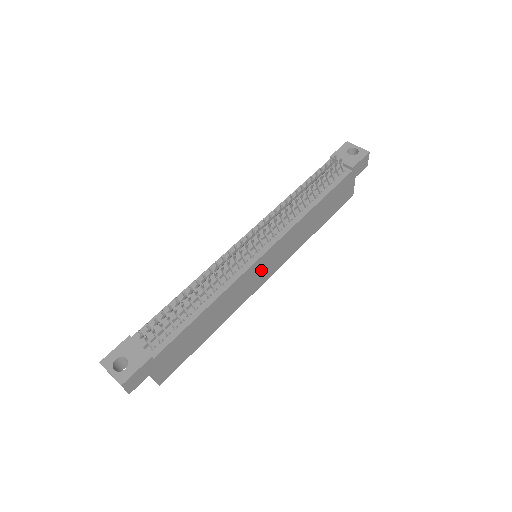
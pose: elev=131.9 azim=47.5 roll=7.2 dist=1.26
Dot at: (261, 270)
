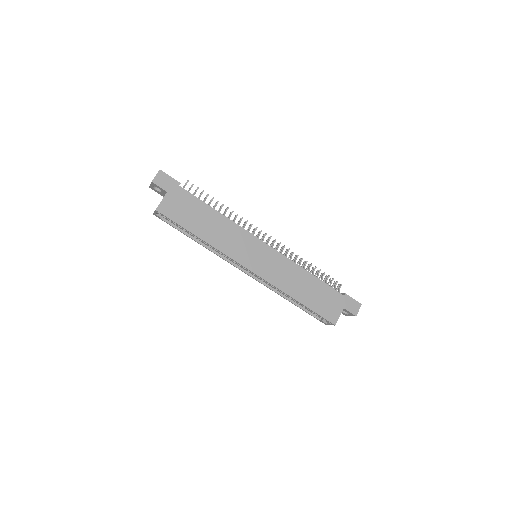
Dot at: (254, 252)
